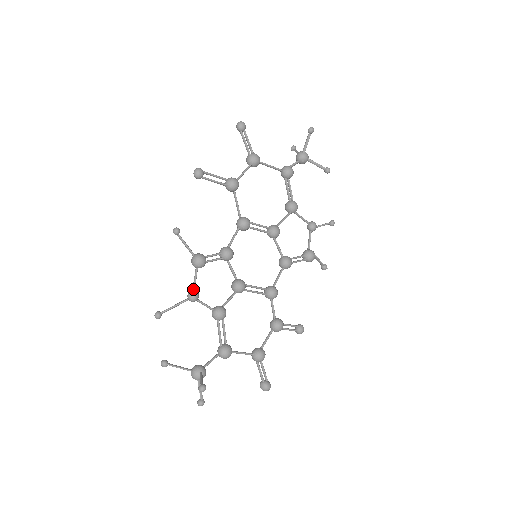
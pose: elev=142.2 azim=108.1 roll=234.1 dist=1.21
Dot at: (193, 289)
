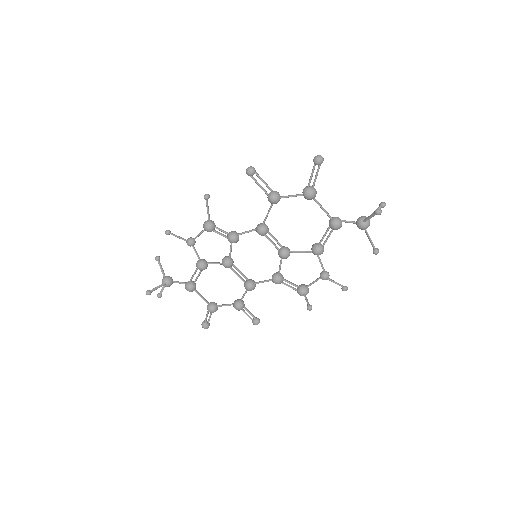
Dot at: (194, 238)
